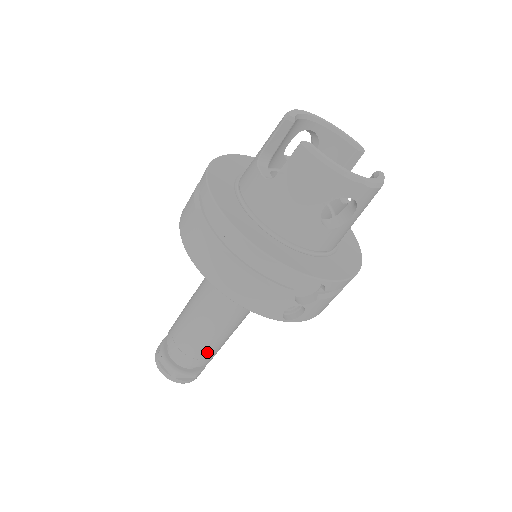
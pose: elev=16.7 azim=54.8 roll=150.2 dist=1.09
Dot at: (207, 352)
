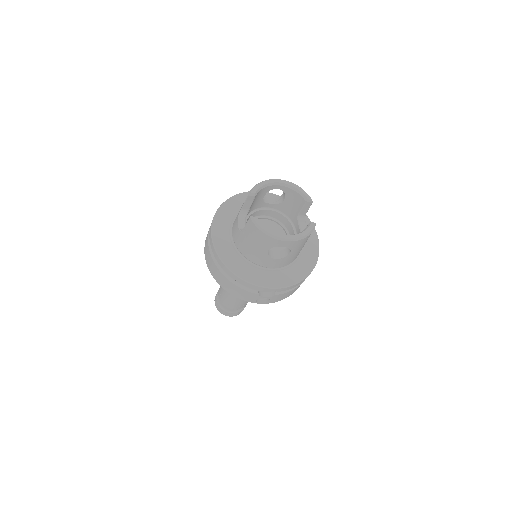
Dot at: (238, 303)
